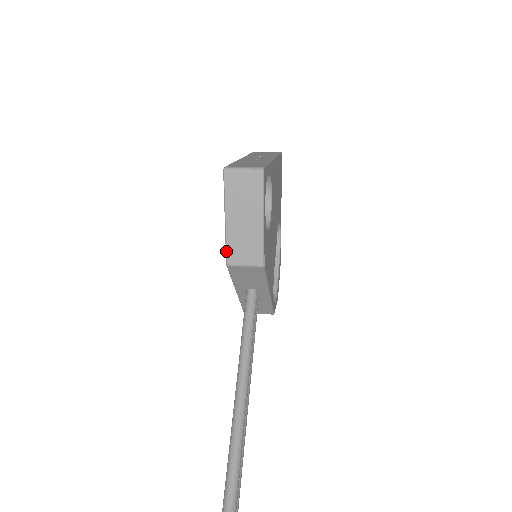
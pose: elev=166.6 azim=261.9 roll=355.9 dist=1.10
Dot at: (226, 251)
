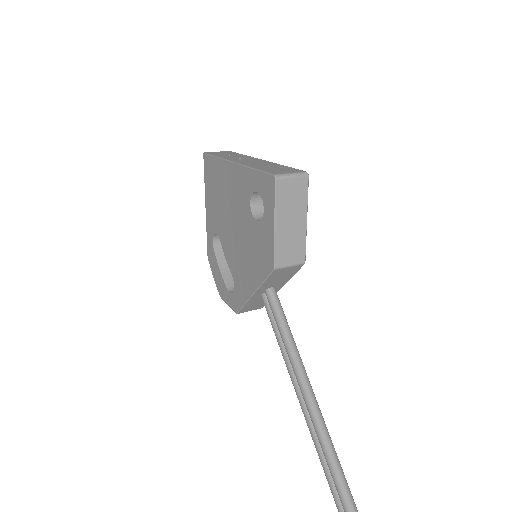
Dot at: (275, 256)
